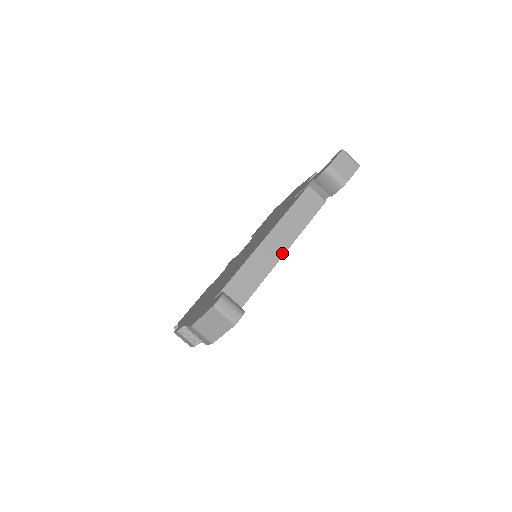
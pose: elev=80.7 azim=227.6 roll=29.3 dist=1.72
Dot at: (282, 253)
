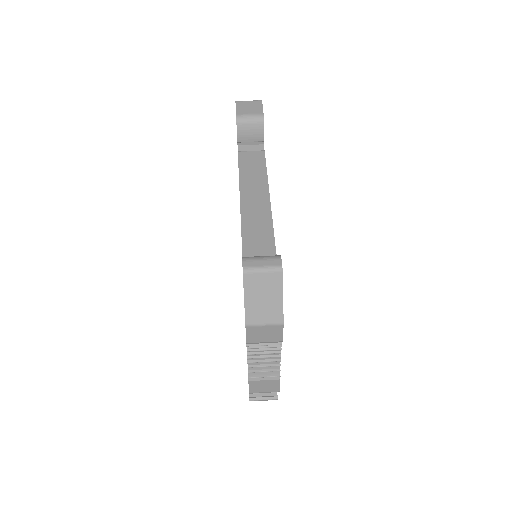
Dot at: (268, 206)
